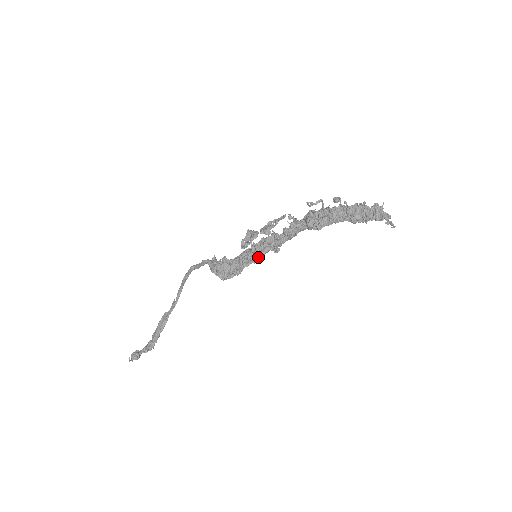
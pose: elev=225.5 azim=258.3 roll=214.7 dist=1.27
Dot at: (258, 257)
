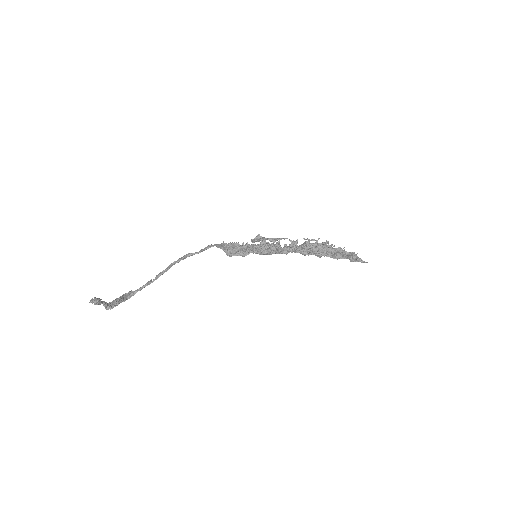
Dot at: (262, 252)
